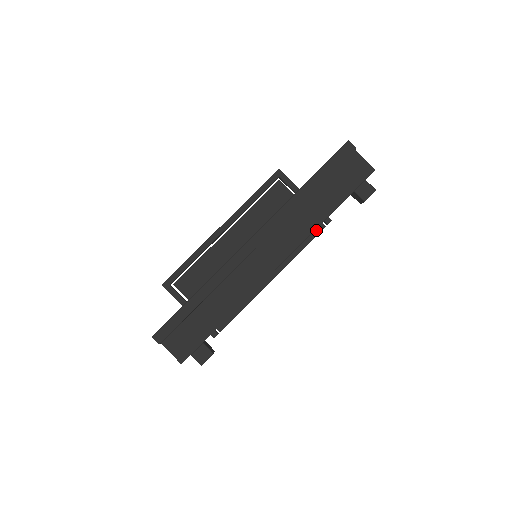
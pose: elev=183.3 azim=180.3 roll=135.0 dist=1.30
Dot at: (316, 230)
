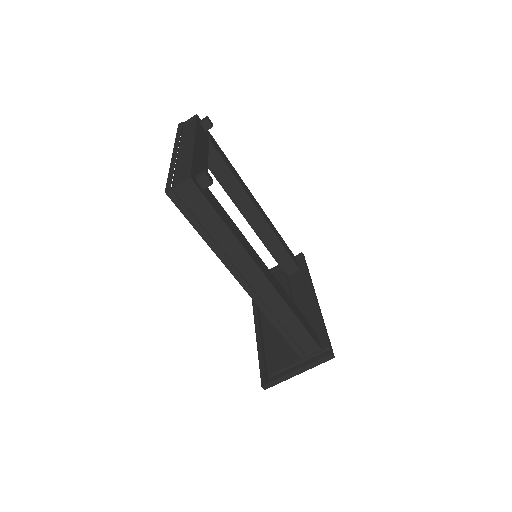
Dot at: (301, 262)
